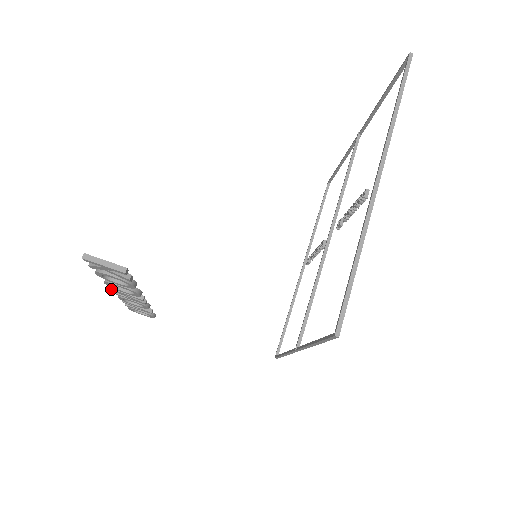
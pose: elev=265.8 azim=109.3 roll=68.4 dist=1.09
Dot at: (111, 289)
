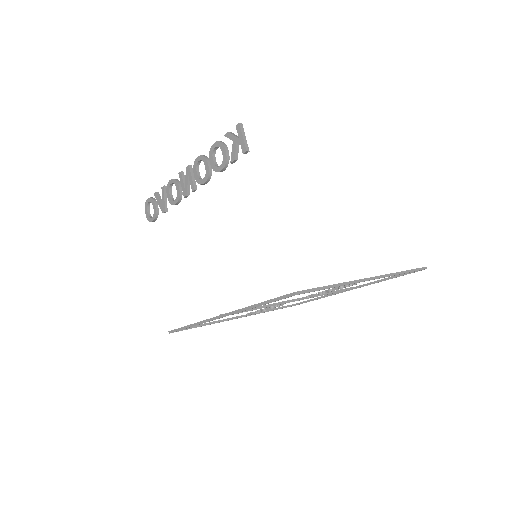
Dot at: (189, 166)
